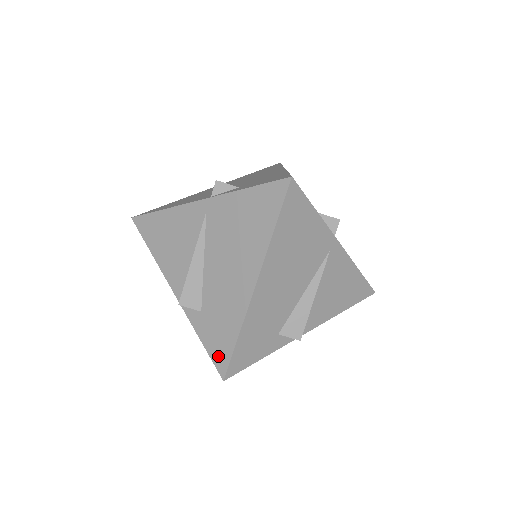
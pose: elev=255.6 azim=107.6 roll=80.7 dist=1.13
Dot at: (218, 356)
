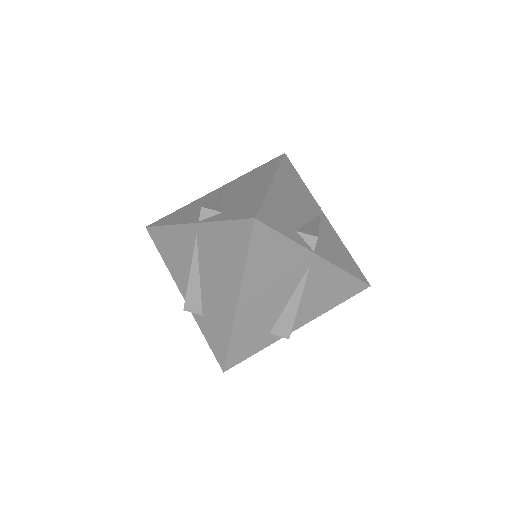
Dot at: (218, 353)
